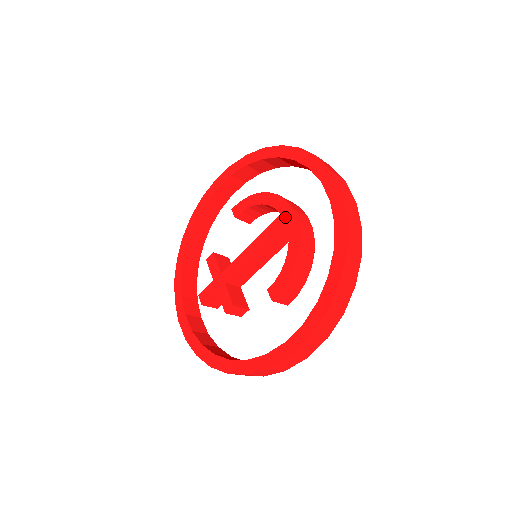
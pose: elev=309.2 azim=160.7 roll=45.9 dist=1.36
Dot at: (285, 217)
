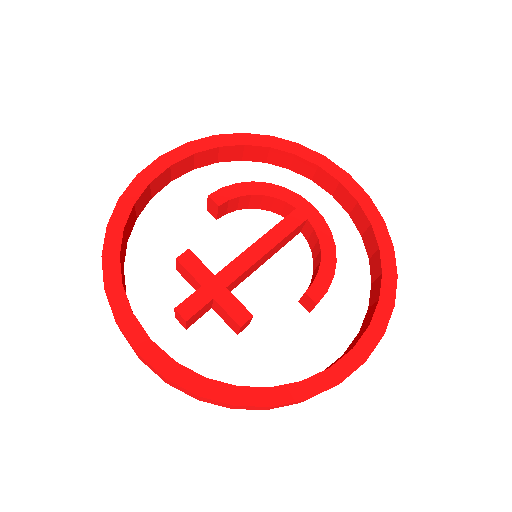
Dot at: (304, 212)
